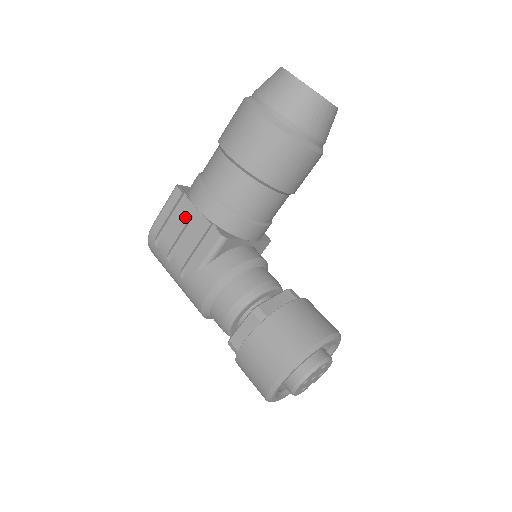
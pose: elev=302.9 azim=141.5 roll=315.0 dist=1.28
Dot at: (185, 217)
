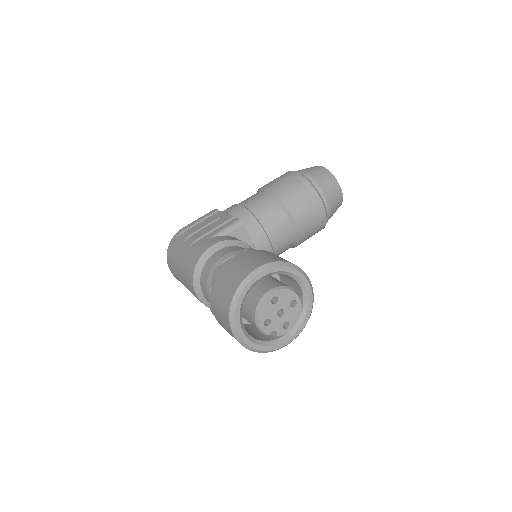
Dot at: (214, 218)
